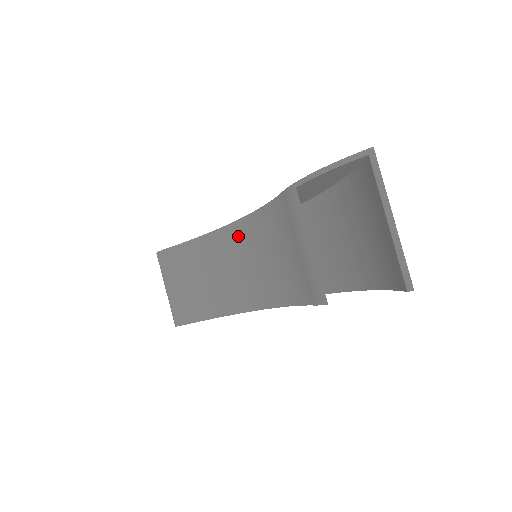
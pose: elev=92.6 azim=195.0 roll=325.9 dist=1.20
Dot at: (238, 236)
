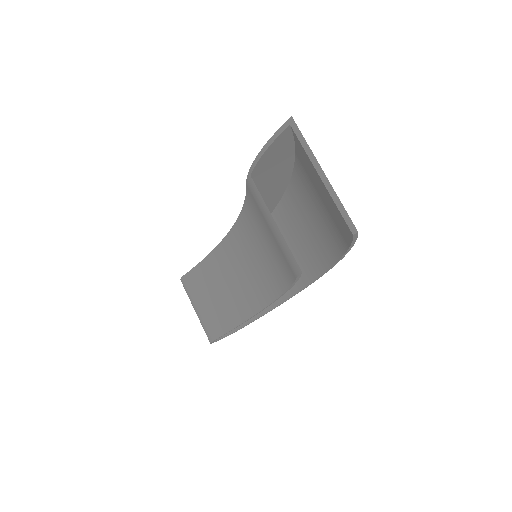
Dot at: (236, 242)
